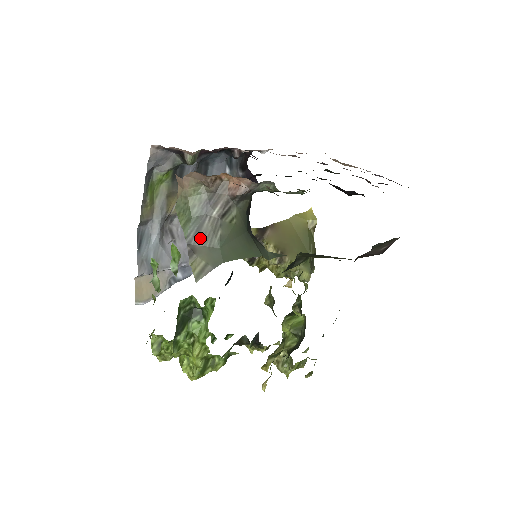
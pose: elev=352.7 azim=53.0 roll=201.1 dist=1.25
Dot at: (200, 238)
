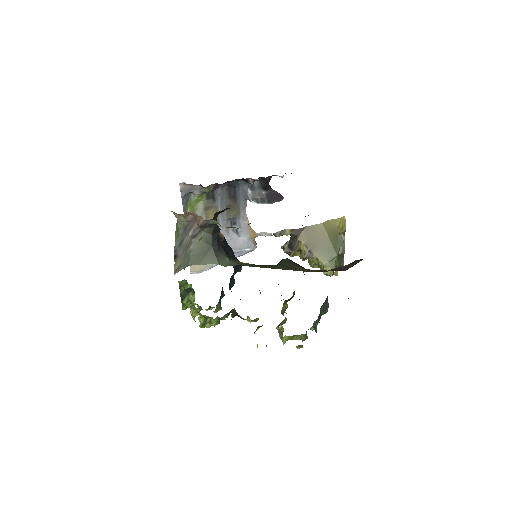
Dot at: (181, 248)
